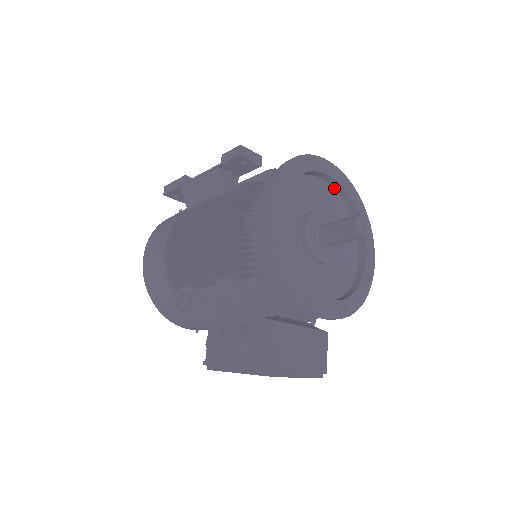
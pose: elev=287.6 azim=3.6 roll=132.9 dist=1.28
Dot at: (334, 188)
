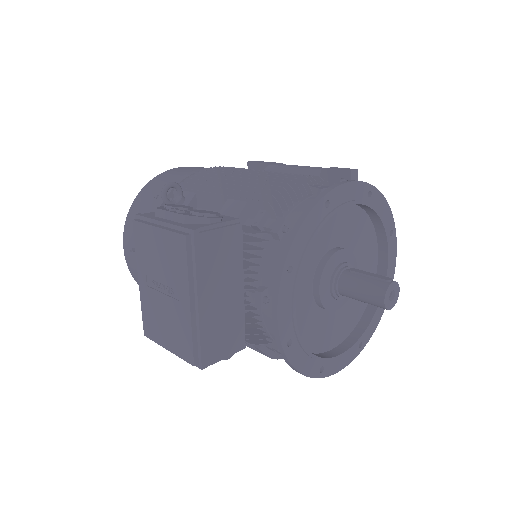
Dot at: occluded
